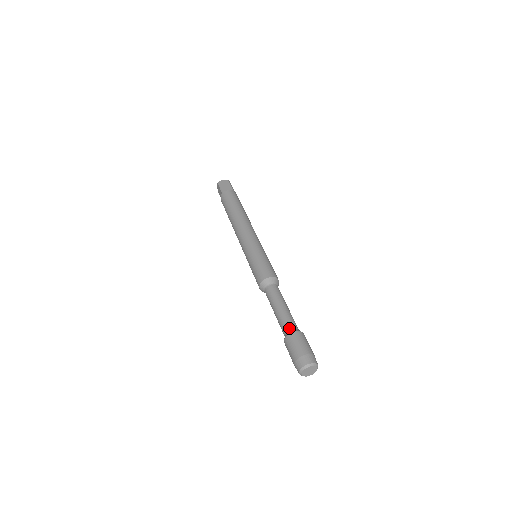
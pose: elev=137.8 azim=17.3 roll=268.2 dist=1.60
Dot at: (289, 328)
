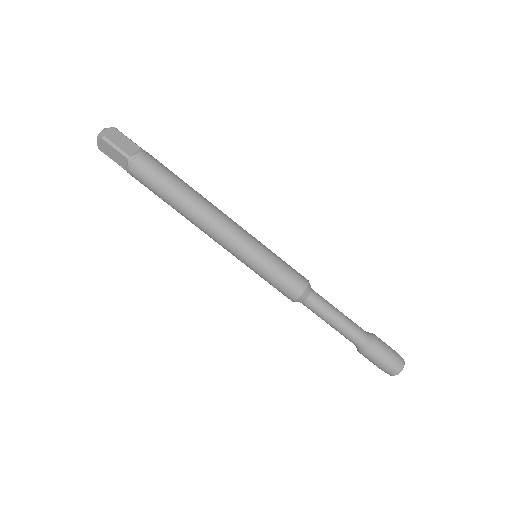
Dot at: occluded
